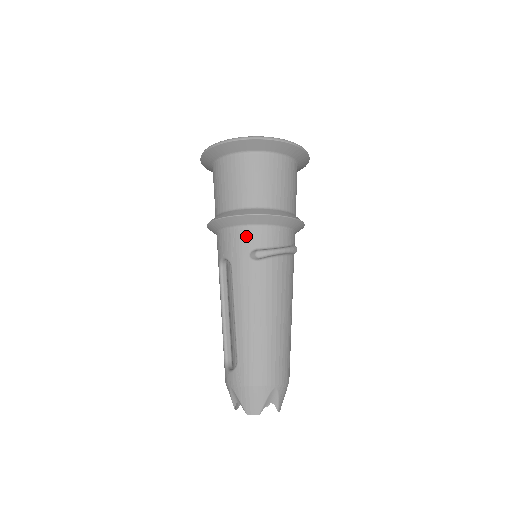
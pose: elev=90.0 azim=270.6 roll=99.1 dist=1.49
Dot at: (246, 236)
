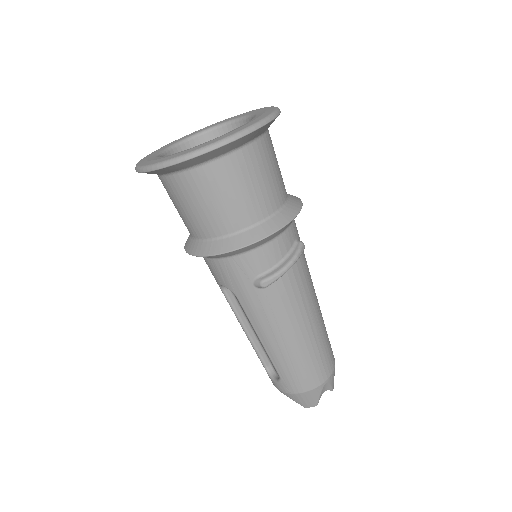
Dot at: (241, 266)
